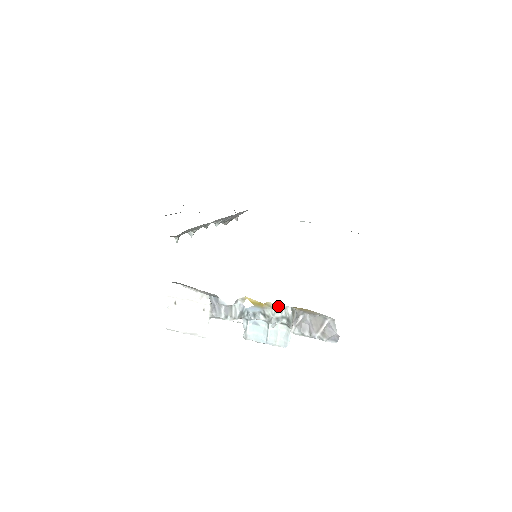
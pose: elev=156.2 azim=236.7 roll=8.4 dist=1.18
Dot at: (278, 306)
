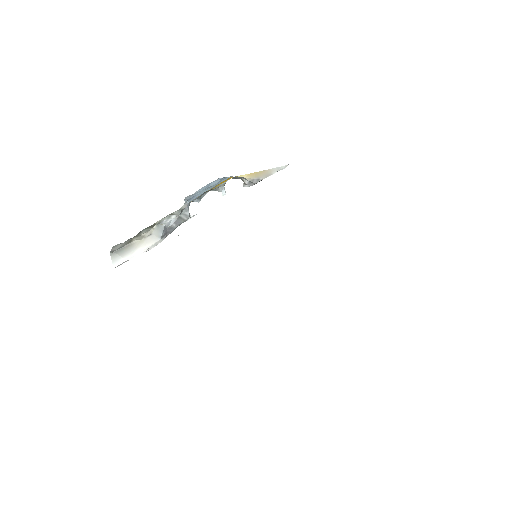
Dot at: occluded
